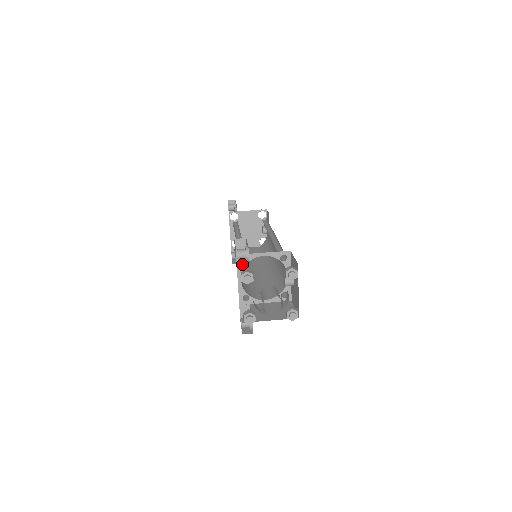
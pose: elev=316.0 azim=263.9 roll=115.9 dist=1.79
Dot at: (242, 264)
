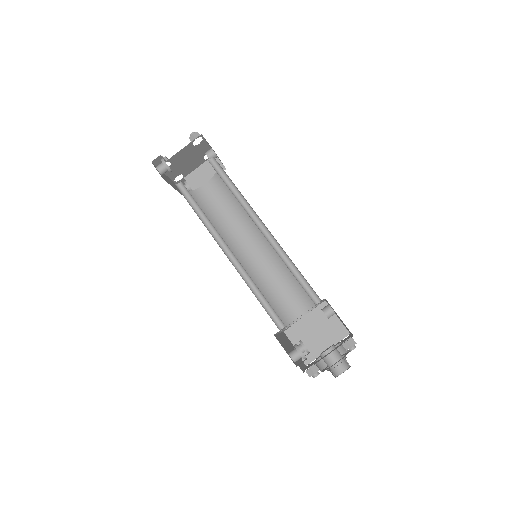
Dot at: occluded
